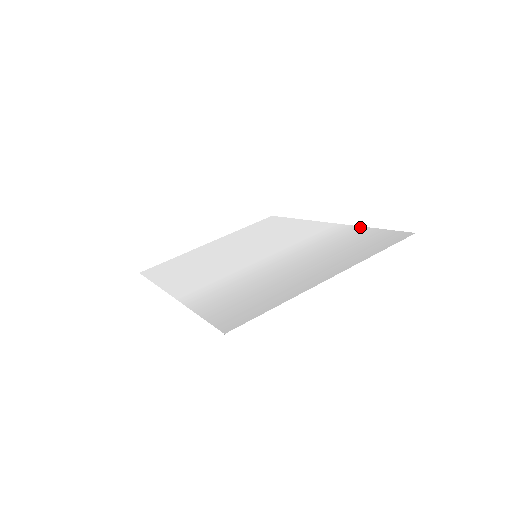
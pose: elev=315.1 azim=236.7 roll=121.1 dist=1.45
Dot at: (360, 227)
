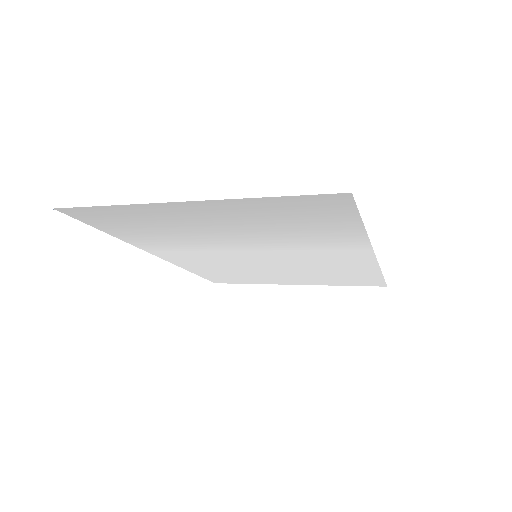
Dot at: (363, 233)
